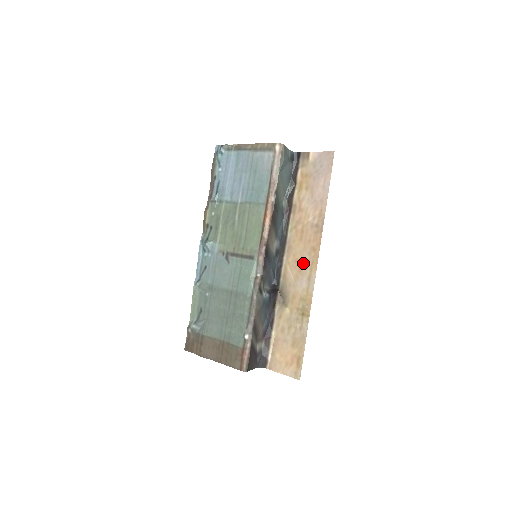
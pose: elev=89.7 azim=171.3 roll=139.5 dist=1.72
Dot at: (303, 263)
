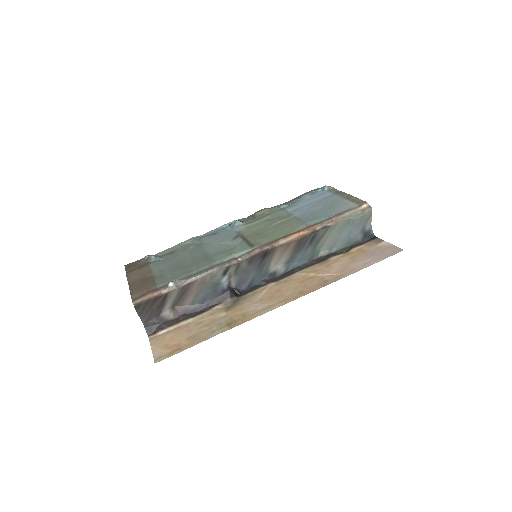
Dot at: (280, 295)
